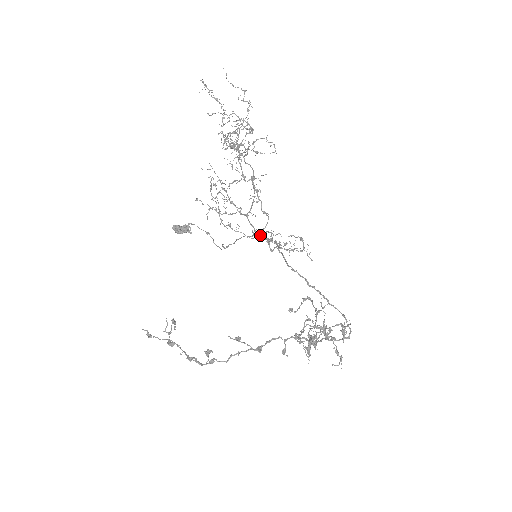
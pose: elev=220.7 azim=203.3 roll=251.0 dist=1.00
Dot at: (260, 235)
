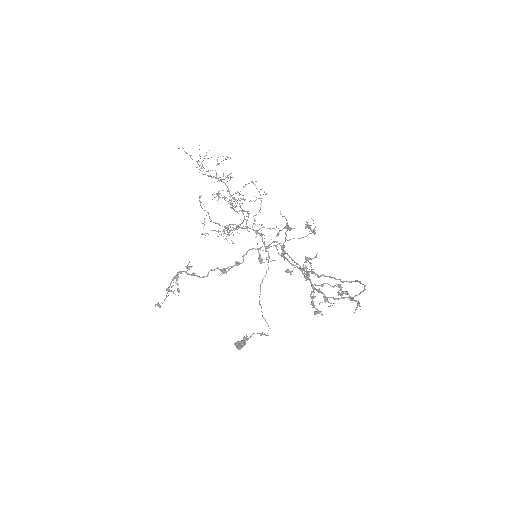
Dot at: (246, 227)
